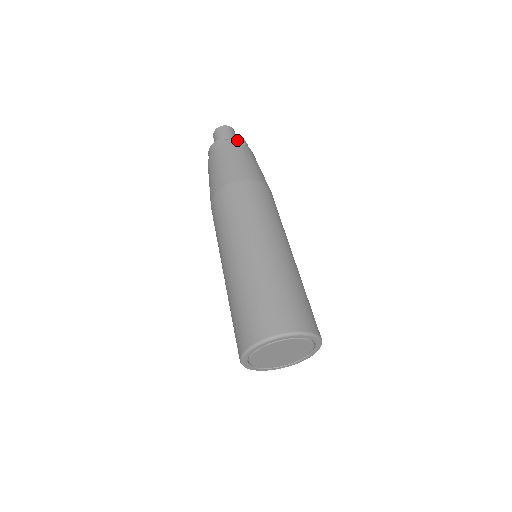
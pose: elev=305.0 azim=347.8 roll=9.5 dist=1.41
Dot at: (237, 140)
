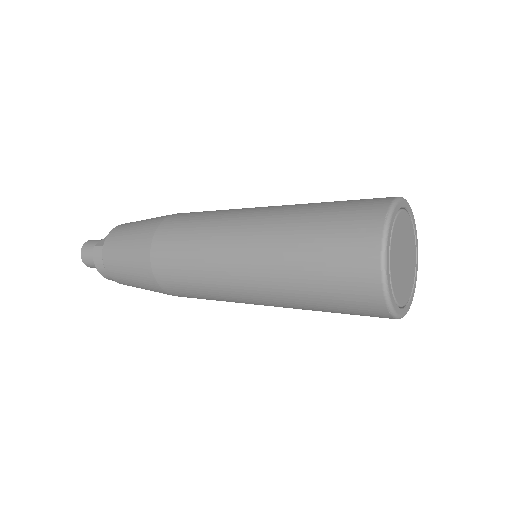
Dot at: occluded
